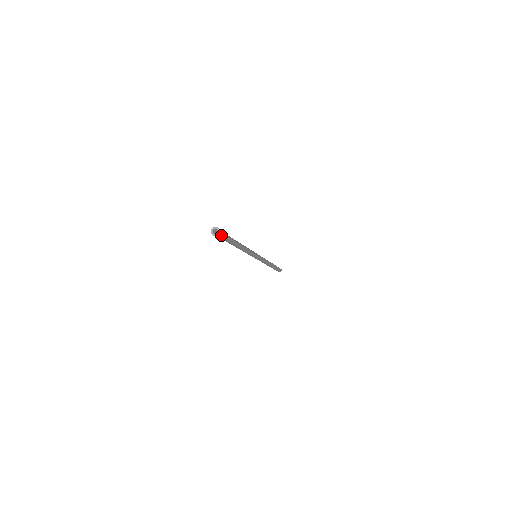
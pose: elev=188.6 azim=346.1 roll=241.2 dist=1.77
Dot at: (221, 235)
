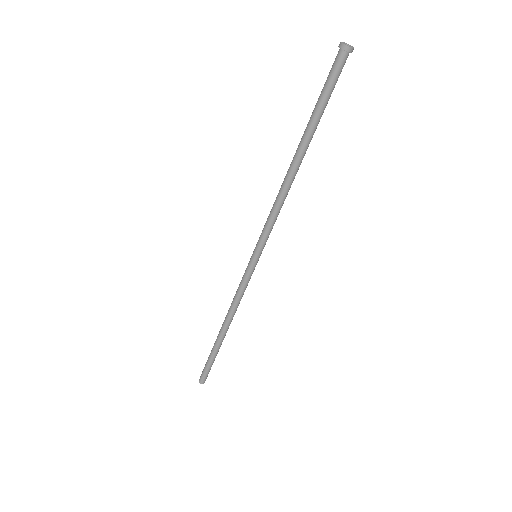
Dot at: (342, 66)
